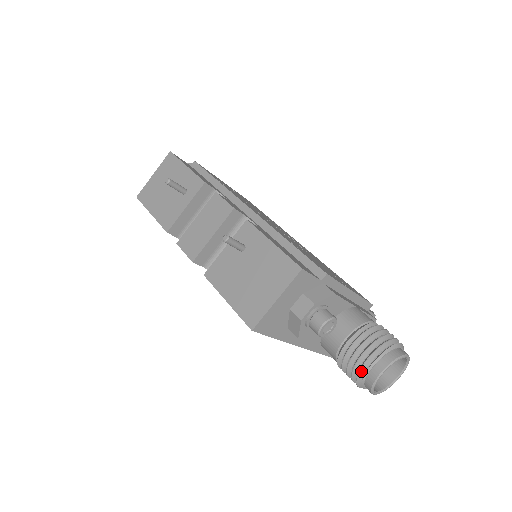
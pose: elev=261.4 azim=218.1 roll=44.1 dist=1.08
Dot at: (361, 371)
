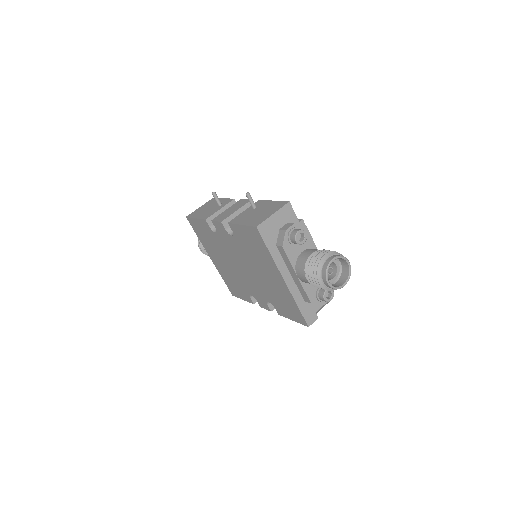
Dot at: (320, 262)
